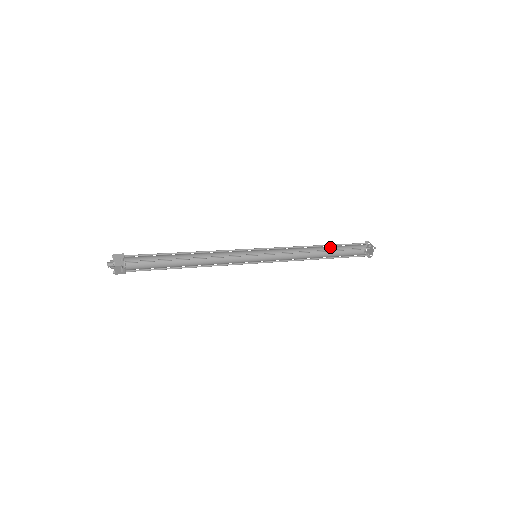
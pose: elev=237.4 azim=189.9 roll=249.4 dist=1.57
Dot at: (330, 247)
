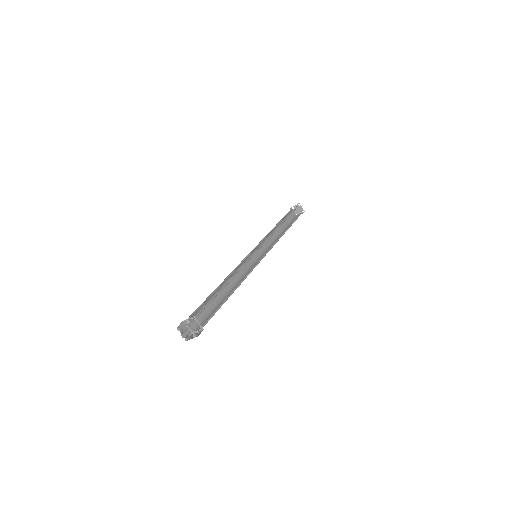
Dot at: occluded
